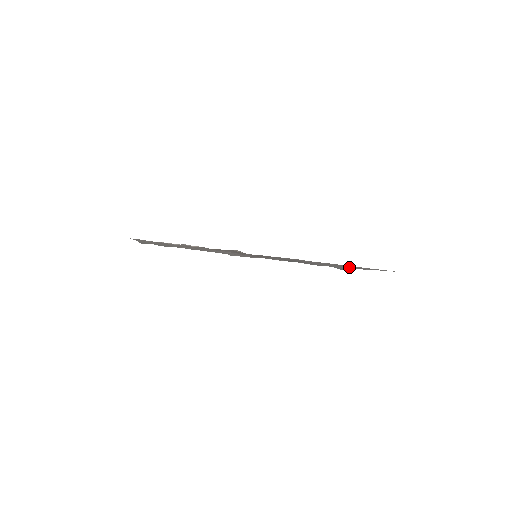
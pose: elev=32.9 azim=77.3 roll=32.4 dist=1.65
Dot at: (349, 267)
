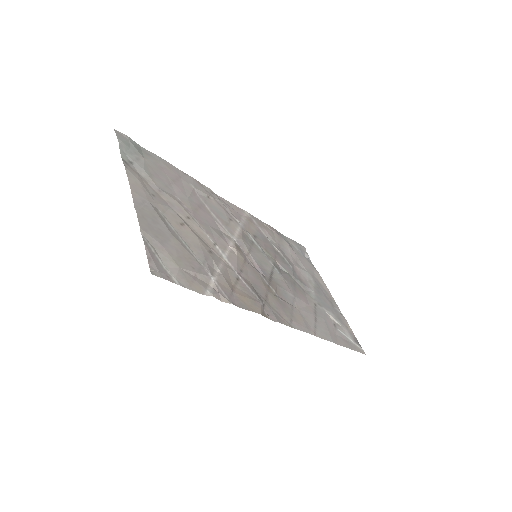
Dot at: (332, 321)
